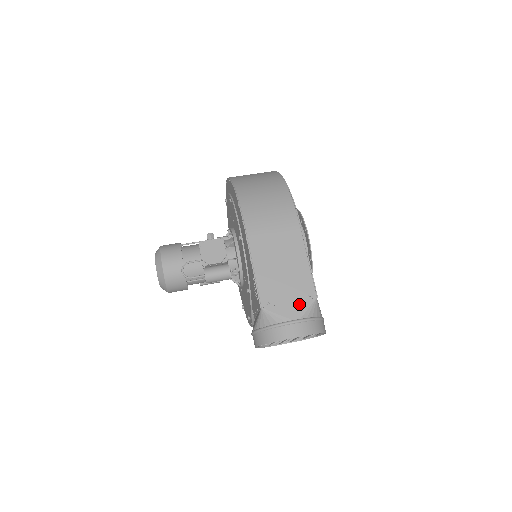
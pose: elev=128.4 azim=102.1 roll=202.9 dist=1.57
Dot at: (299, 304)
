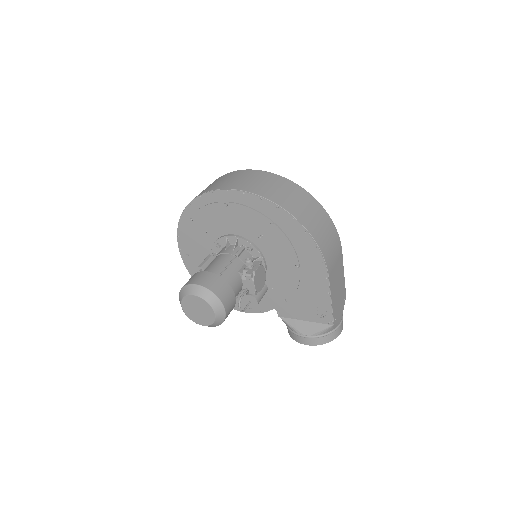
Dot at: (342, 308)
